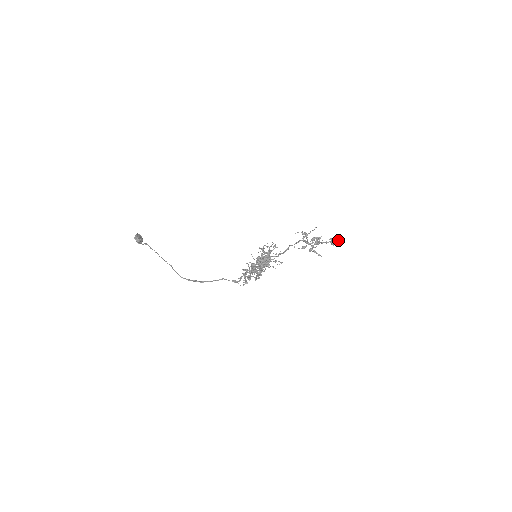
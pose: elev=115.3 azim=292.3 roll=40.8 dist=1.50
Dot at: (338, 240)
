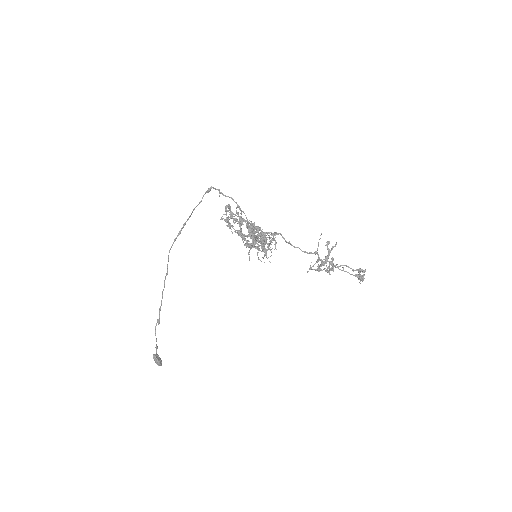
Dot at: (363, 270)
